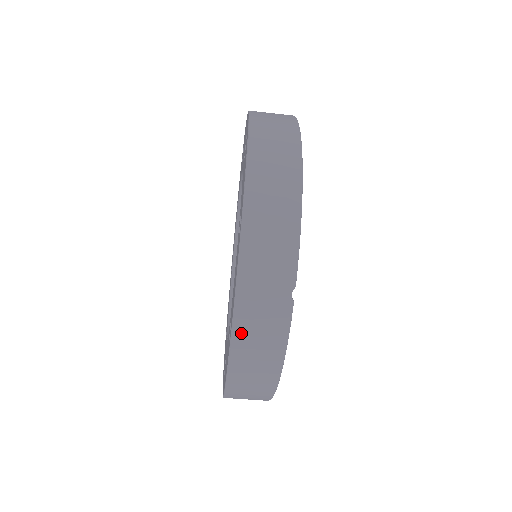
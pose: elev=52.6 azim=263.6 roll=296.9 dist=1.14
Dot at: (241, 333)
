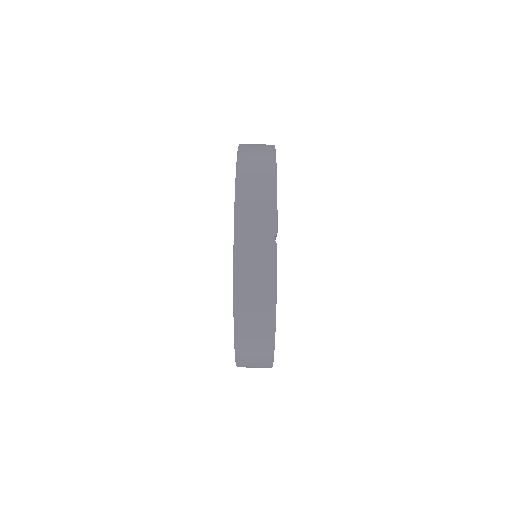
Dot at: (241, 272)
